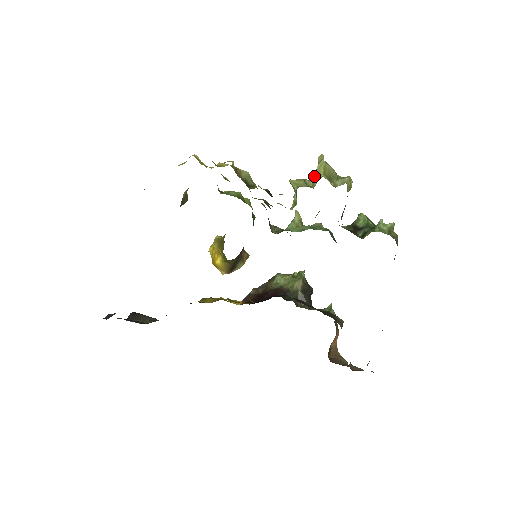
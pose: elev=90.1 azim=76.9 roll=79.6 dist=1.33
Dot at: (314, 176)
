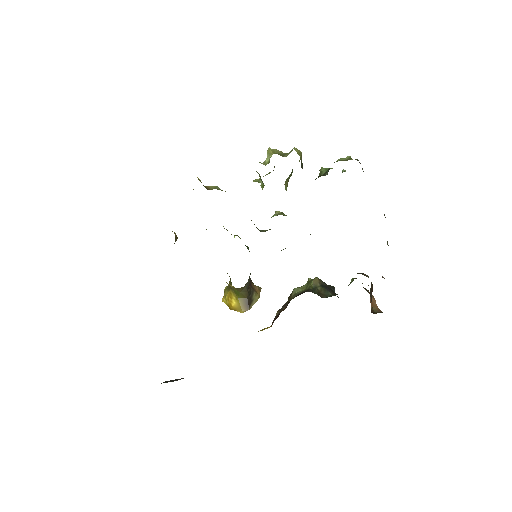
Dot at: (267, 158)
